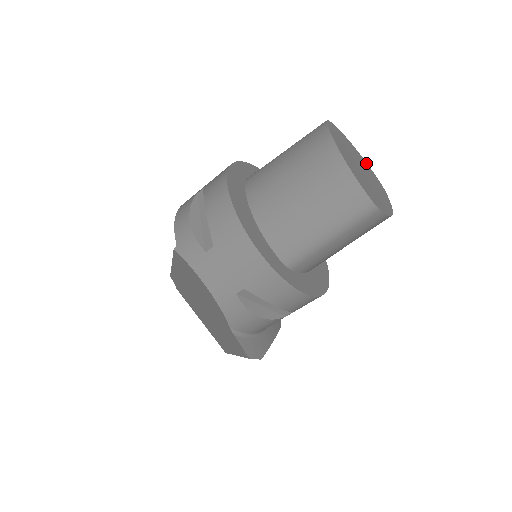
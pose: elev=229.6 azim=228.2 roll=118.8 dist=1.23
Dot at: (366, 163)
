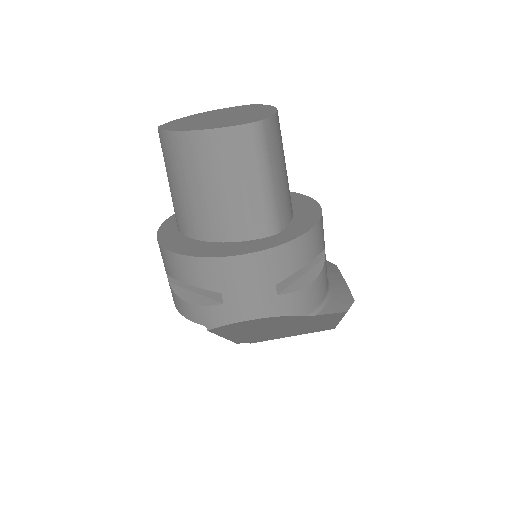
Dot at: (219, 110)
